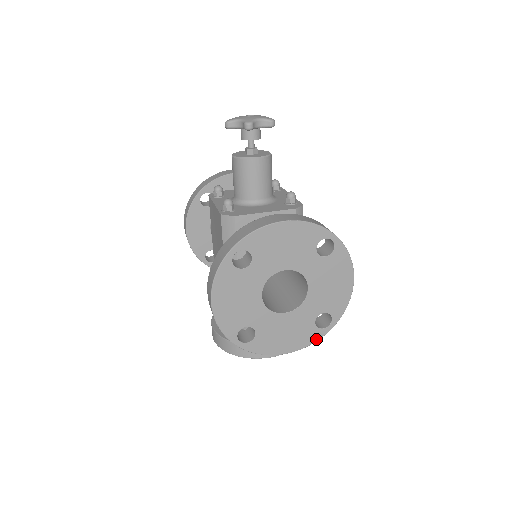
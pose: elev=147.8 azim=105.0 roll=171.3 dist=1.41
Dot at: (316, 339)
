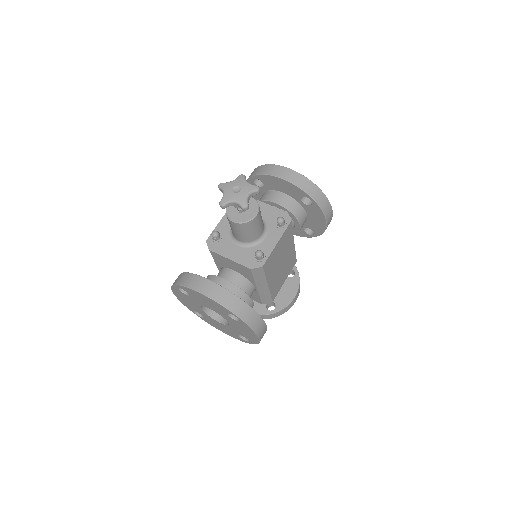
Dot at: (242, 341)
